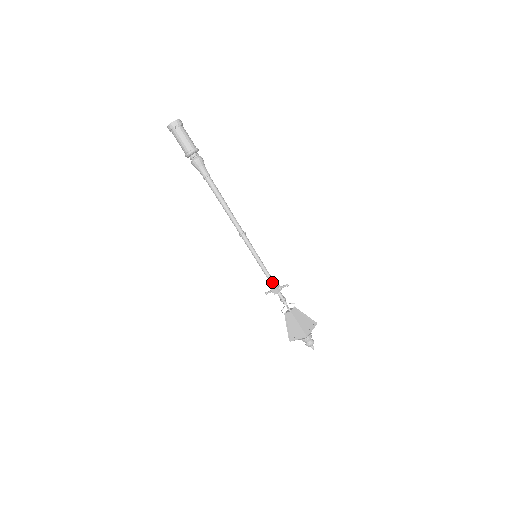
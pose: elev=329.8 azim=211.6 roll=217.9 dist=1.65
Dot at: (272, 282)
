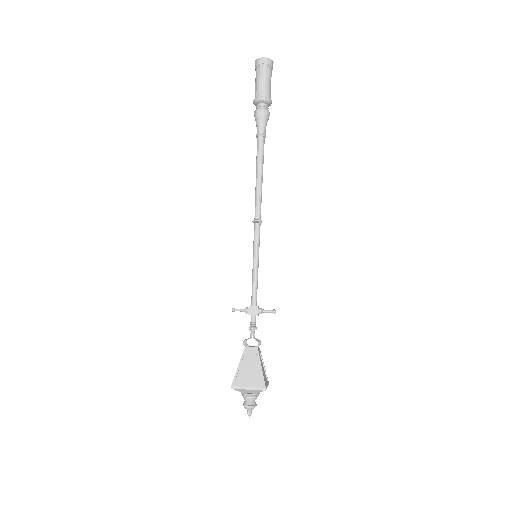
Dot at: (256, 298)
